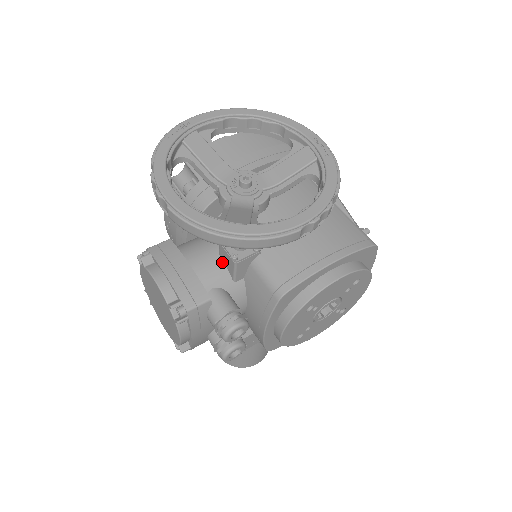
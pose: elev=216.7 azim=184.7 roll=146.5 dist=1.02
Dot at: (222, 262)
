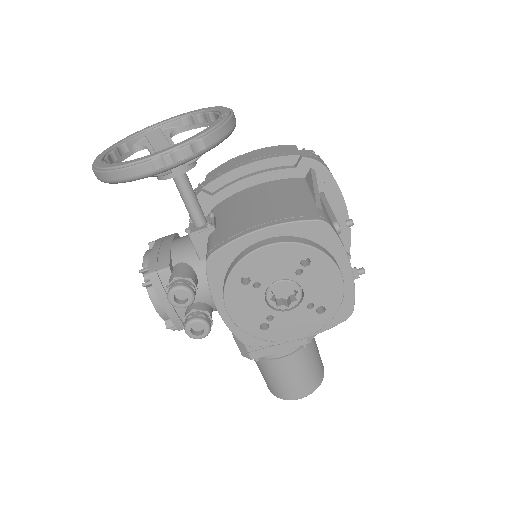
Dot at: occluded
